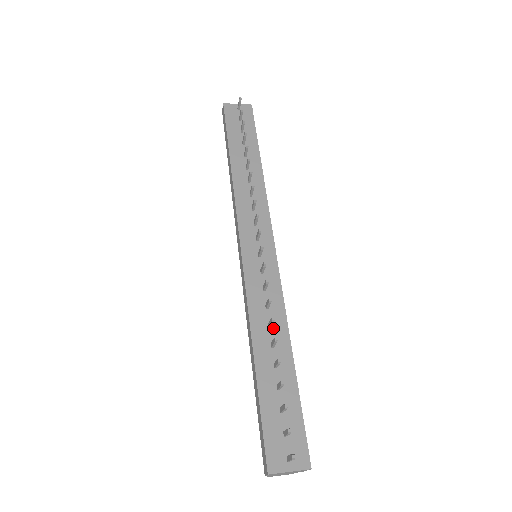
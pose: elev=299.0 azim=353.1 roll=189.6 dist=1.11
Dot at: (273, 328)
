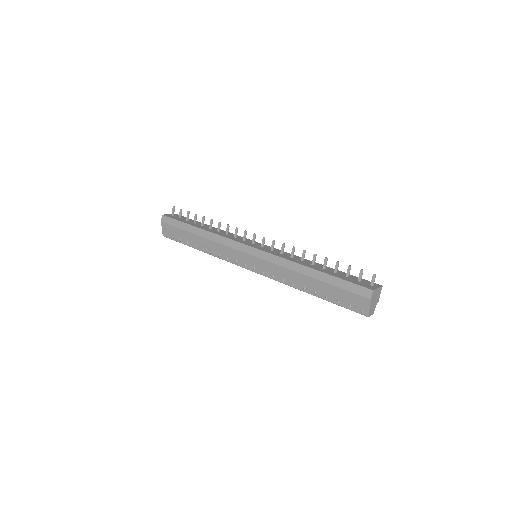
Dot at: (305, 261)
